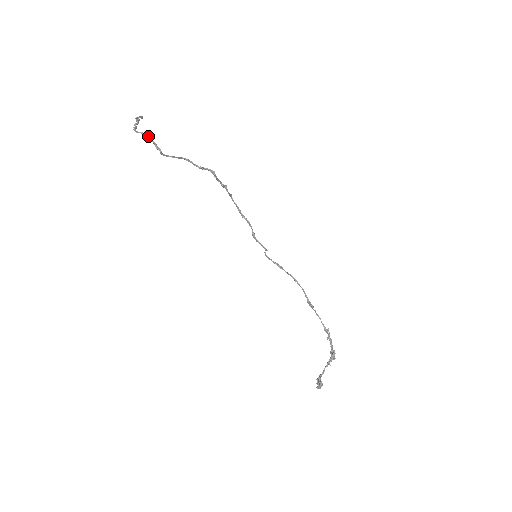
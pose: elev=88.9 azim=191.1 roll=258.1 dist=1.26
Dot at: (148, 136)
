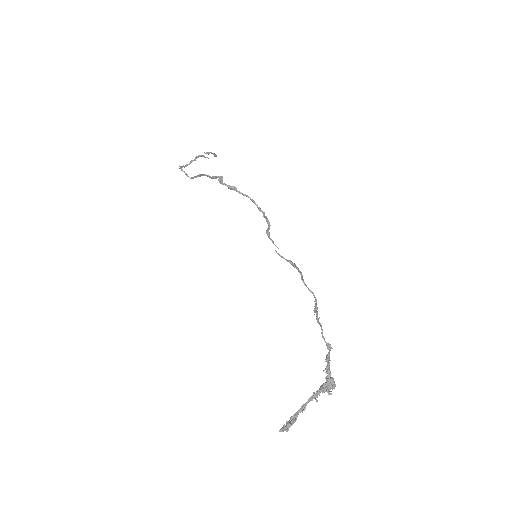
Dot at: (180, 167)
